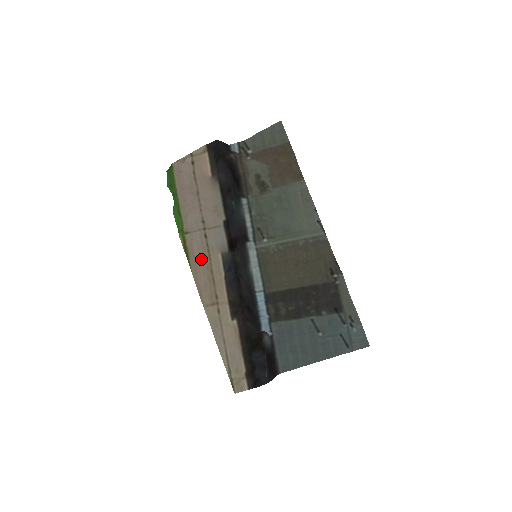
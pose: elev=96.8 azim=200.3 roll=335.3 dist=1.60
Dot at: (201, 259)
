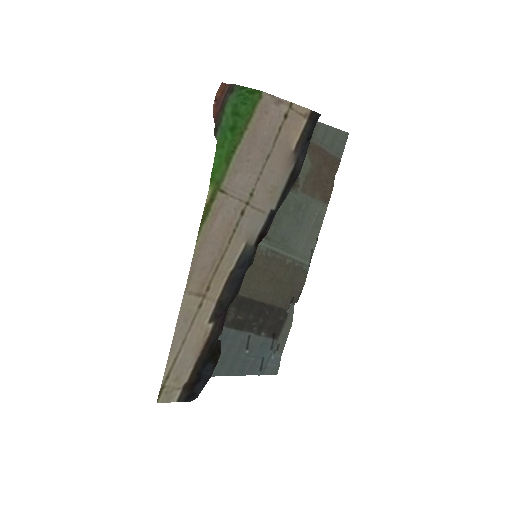
Dot at: (219, 235)
